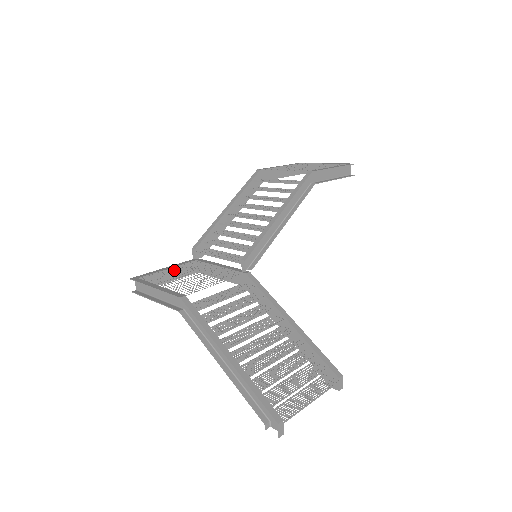
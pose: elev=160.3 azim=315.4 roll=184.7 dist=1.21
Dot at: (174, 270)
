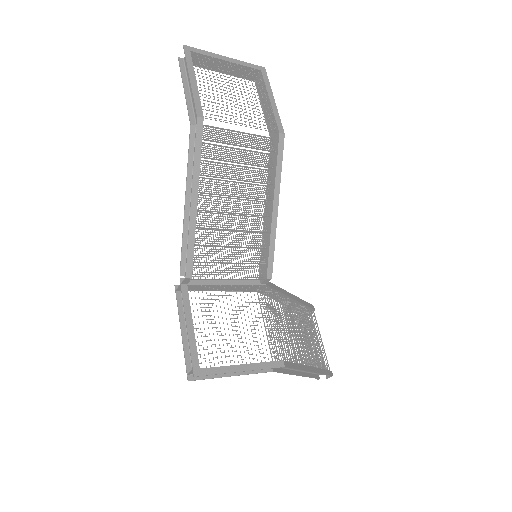
Dot at: occluded
